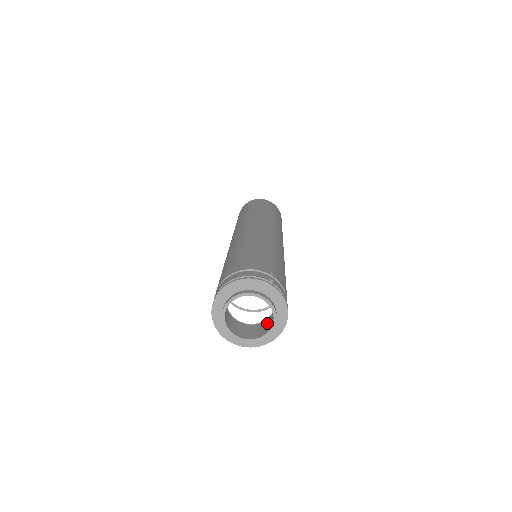
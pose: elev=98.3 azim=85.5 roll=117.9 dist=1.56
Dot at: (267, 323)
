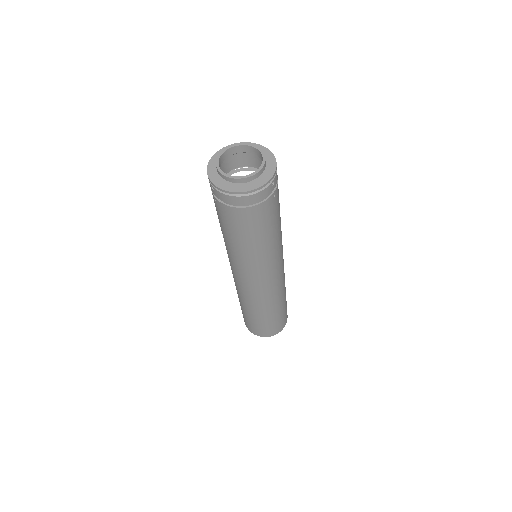
Dot at: occluded
